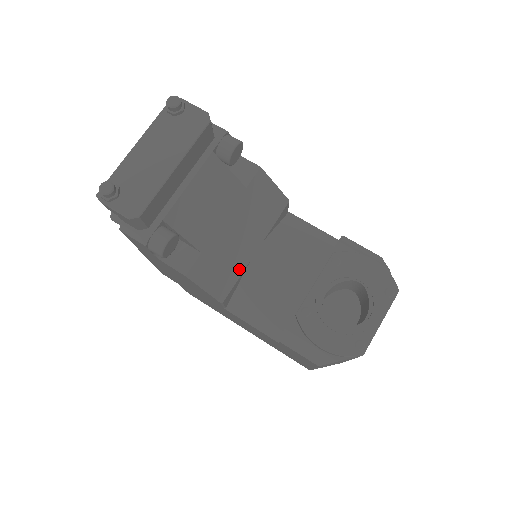
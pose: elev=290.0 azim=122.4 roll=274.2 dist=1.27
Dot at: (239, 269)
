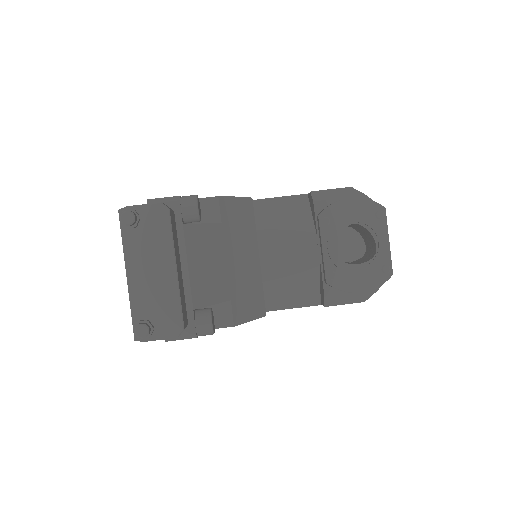
Dot at: (259, 282)
